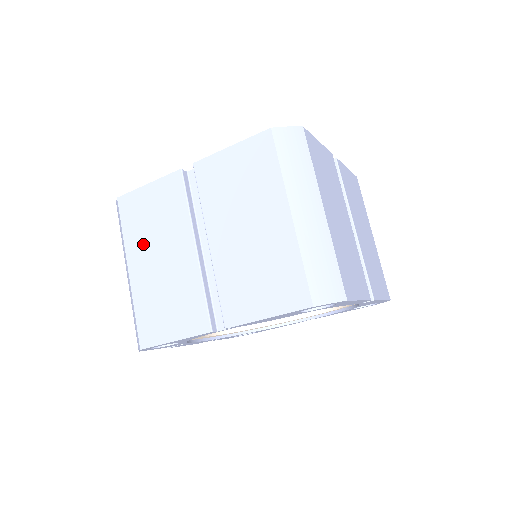
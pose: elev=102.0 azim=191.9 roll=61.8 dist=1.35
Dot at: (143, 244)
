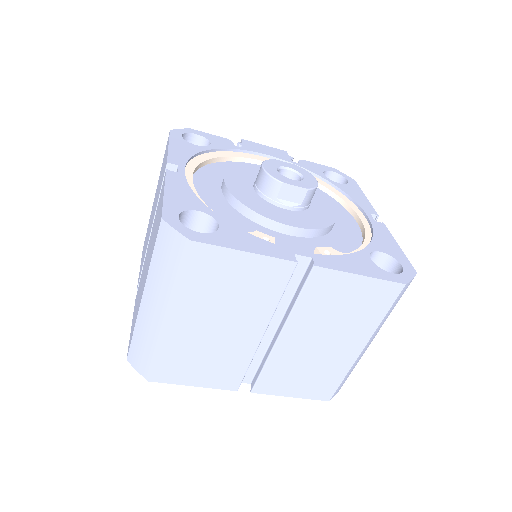
Dot at: occluded
